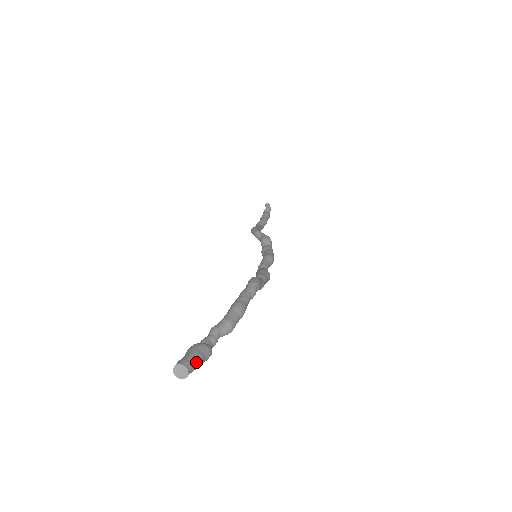
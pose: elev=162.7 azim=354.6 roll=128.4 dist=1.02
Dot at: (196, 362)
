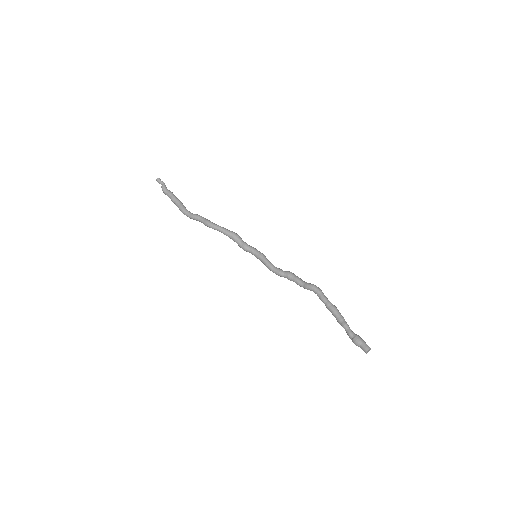
Dot at: (366, 344)
